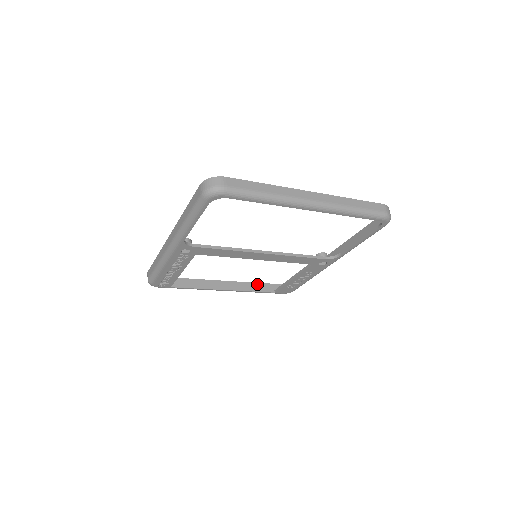
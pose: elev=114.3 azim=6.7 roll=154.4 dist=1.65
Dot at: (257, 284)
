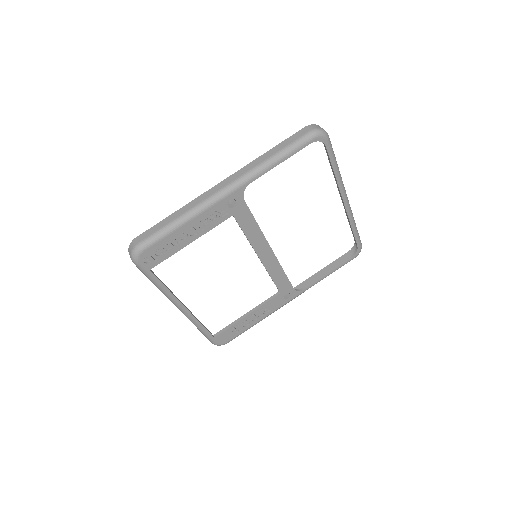
Dot at: occluded
